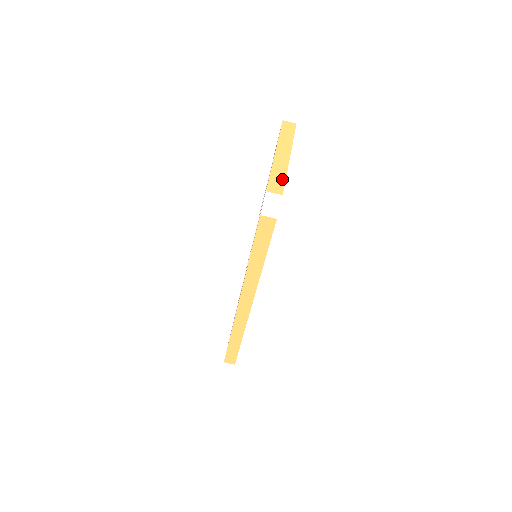
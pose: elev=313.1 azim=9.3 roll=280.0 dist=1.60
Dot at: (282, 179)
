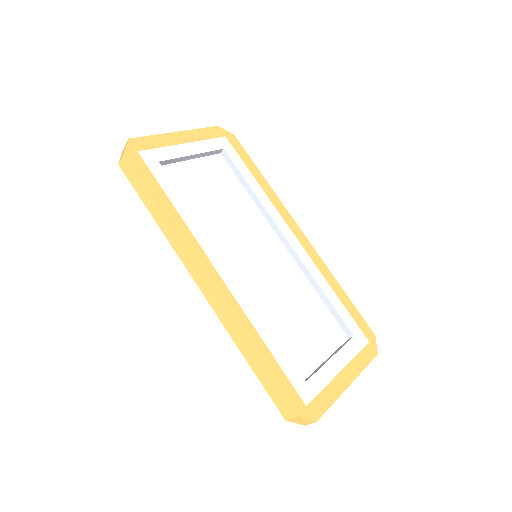
Dot at: (146, 138)
